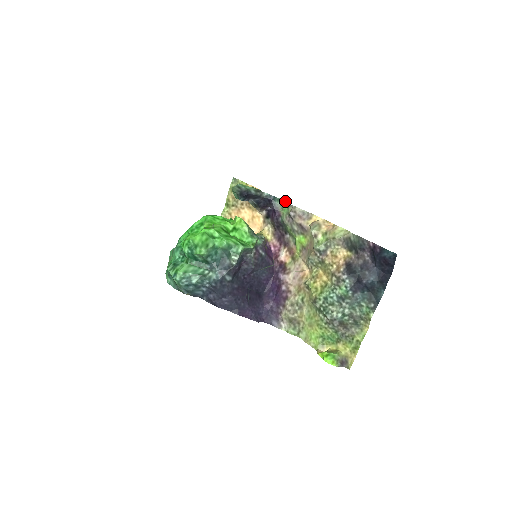
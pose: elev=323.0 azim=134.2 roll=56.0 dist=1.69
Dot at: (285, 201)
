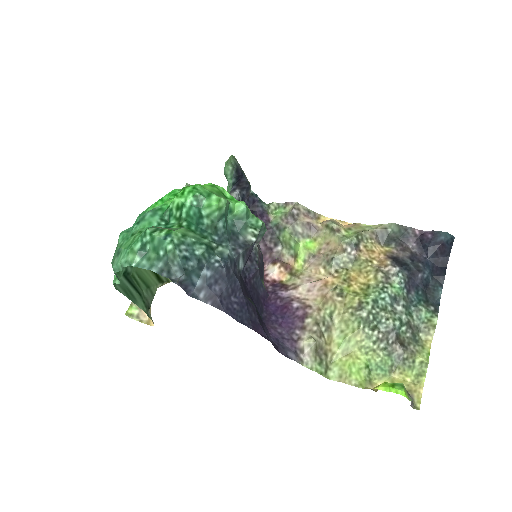
Dot at: occluded
